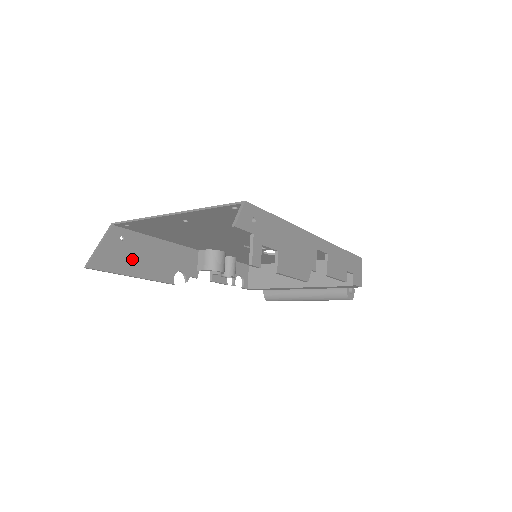
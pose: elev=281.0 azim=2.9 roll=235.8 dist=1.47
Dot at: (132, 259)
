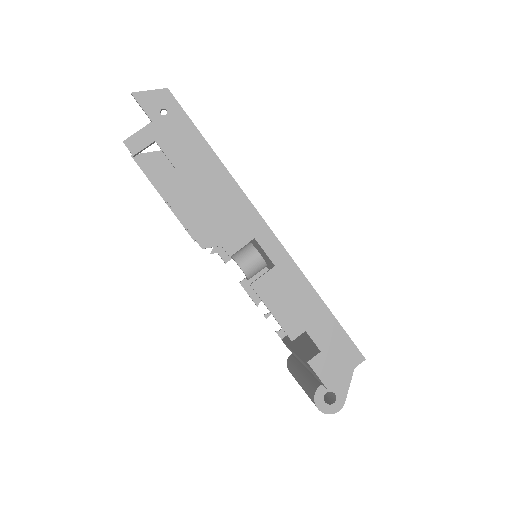
Dot at: occluded
